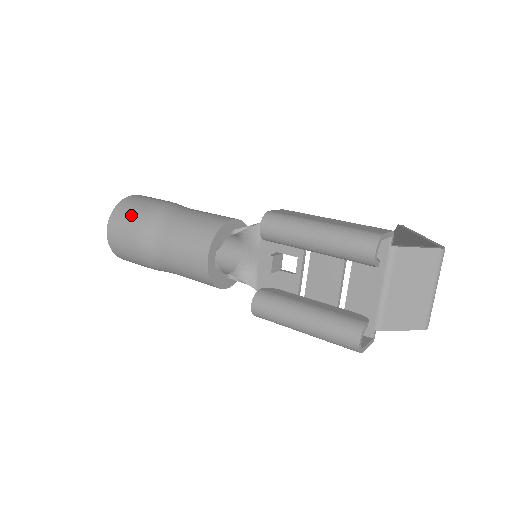
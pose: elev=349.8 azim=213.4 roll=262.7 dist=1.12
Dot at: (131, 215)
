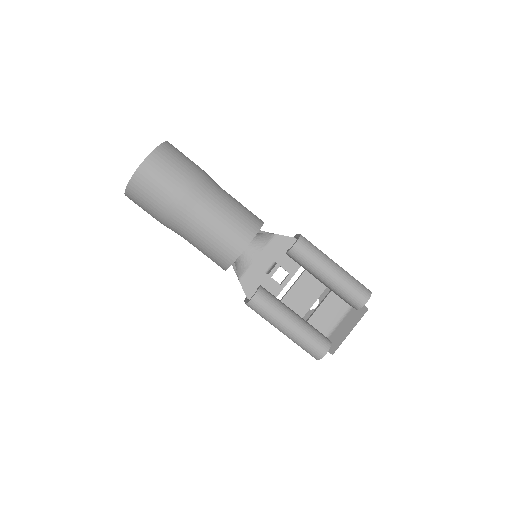
Dot at: (178, 166)
